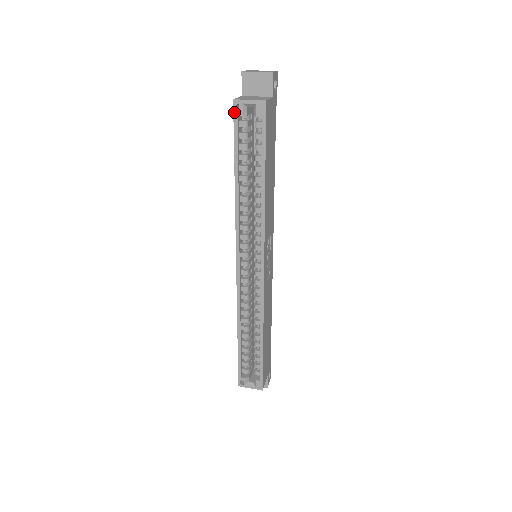
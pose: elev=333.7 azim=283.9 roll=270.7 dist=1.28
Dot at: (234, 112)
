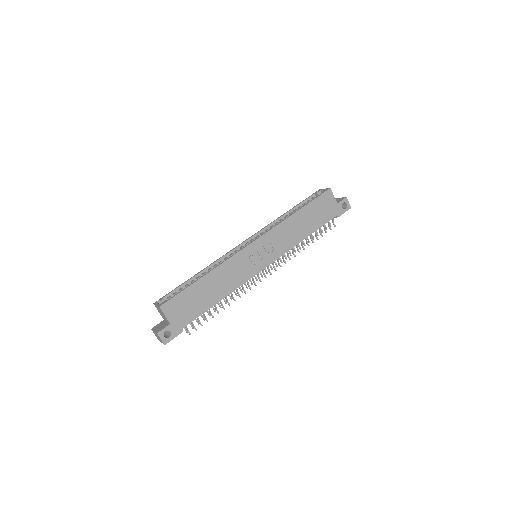
Dot at: (315, 193)
